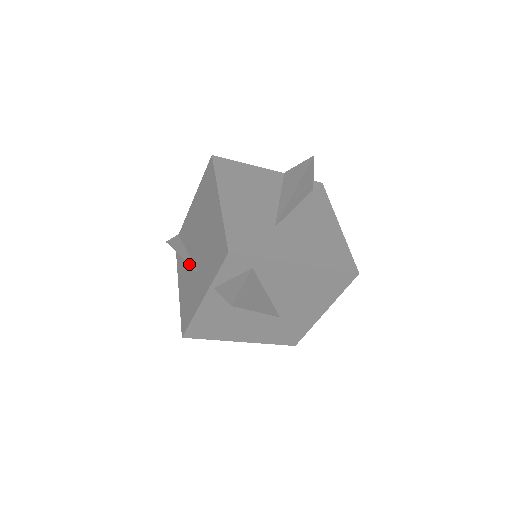
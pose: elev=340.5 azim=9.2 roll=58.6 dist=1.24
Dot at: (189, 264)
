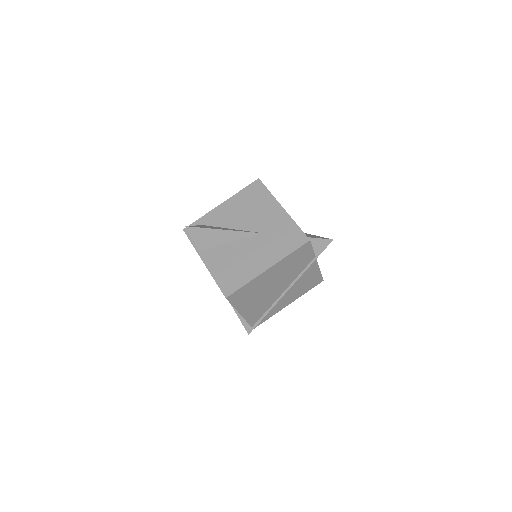
Dot at: occluded
